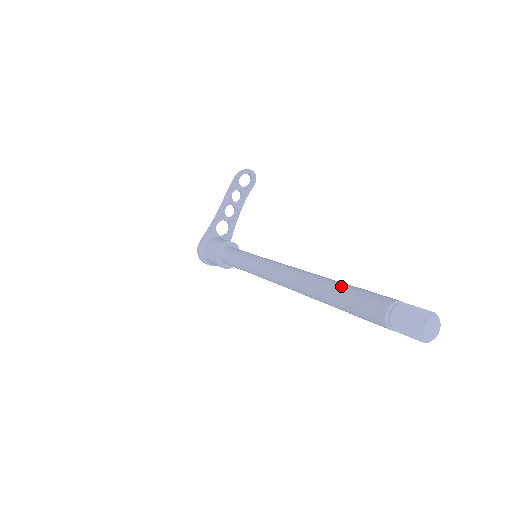
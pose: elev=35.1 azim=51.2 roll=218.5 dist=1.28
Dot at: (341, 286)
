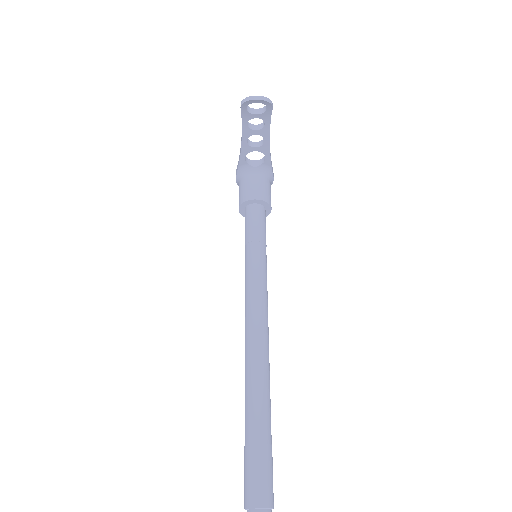
Dot at: (247, 428)
